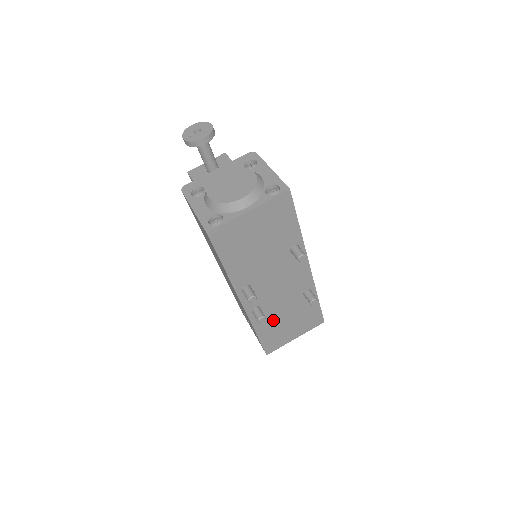
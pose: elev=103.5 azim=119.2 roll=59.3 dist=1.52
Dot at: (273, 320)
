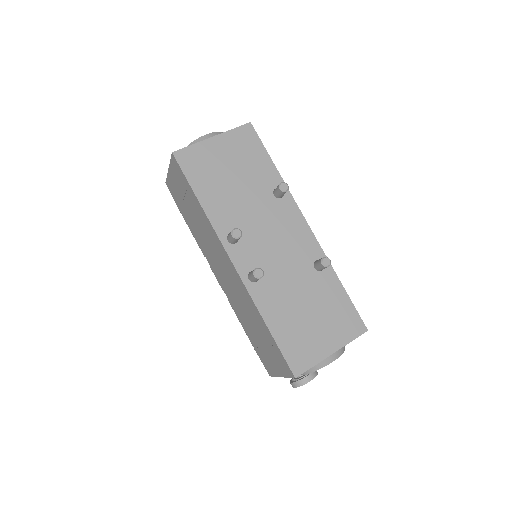
Dot at: (284, 304)
